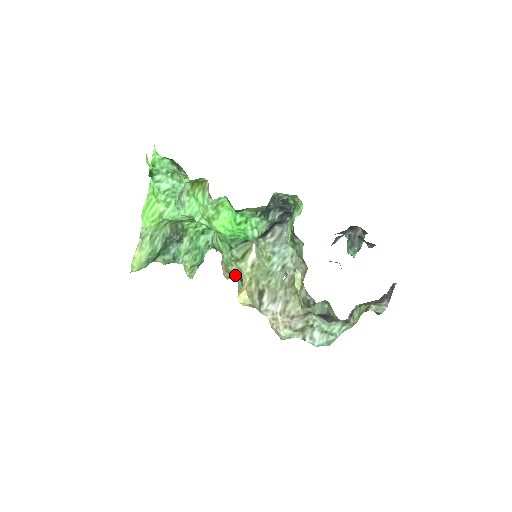
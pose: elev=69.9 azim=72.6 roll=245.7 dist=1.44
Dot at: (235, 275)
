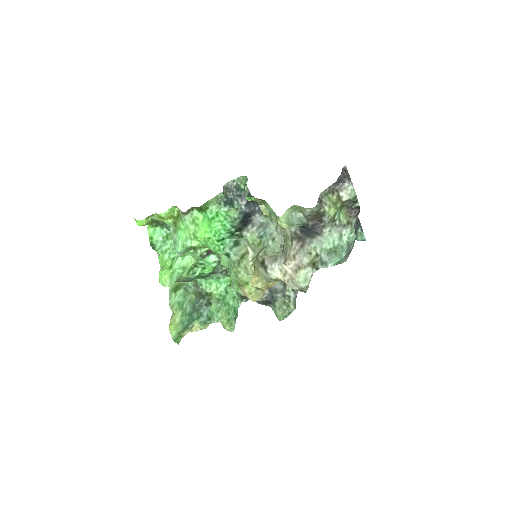
Dot at: occluded
